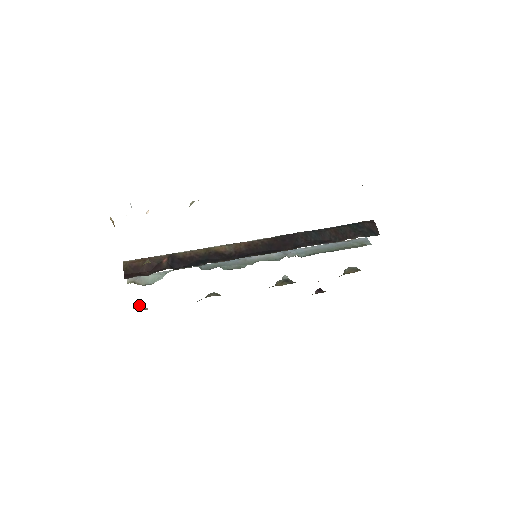
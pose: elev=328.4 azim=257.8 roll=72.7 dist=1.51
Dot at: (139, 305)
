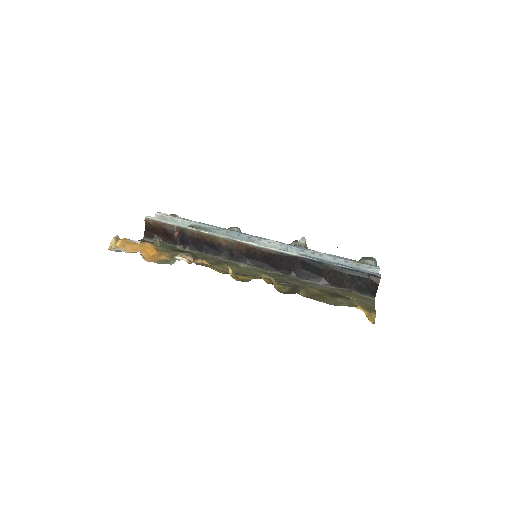
Dot at: (173, 215)
